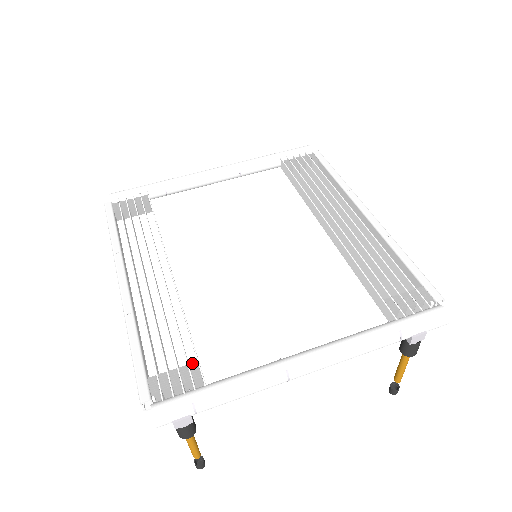
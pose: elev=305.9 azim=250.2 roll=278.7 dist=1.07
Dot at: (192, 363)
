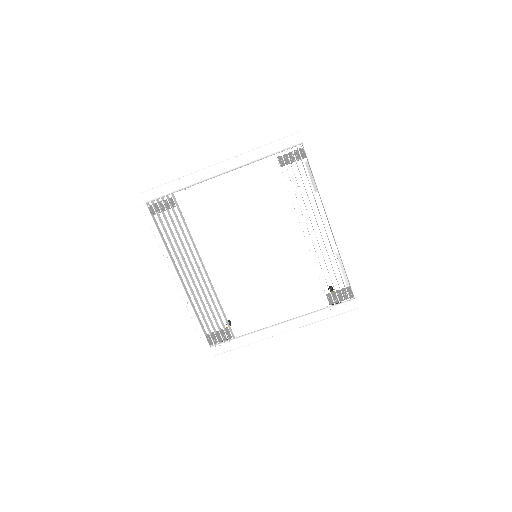
Dot at: (226, 331)
